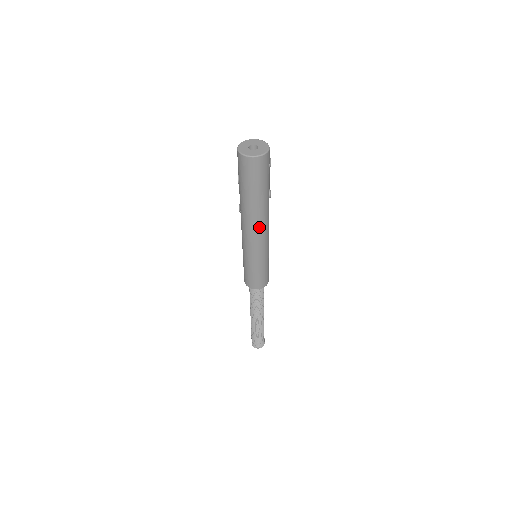
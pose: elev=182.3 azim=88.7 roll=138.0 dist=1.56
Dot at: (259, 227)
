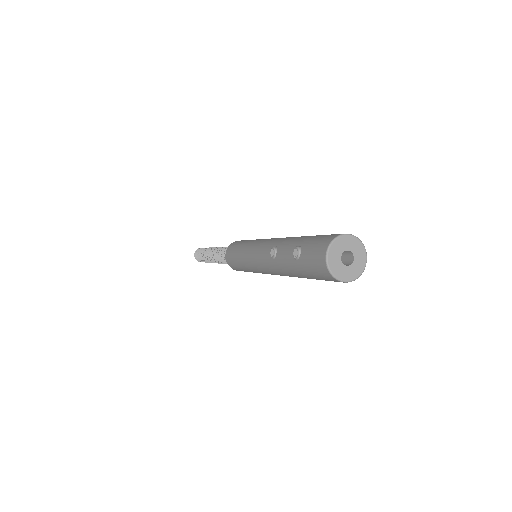
Dot at: occluded
